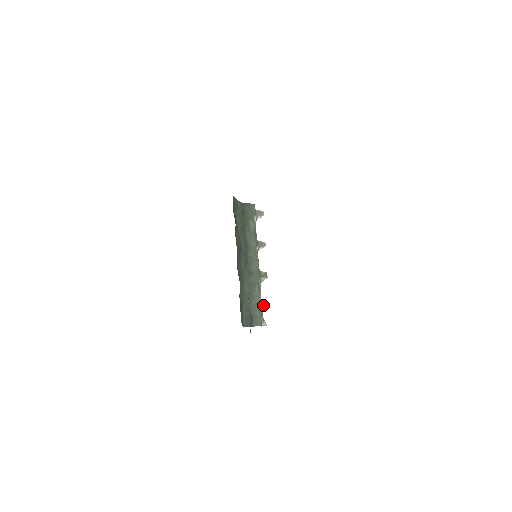
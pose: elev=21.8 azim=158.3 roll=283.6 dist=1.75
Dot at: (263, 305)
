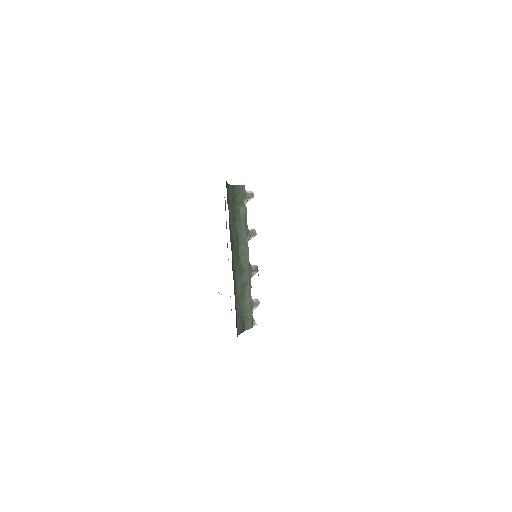
Dot at: (254, 304)
